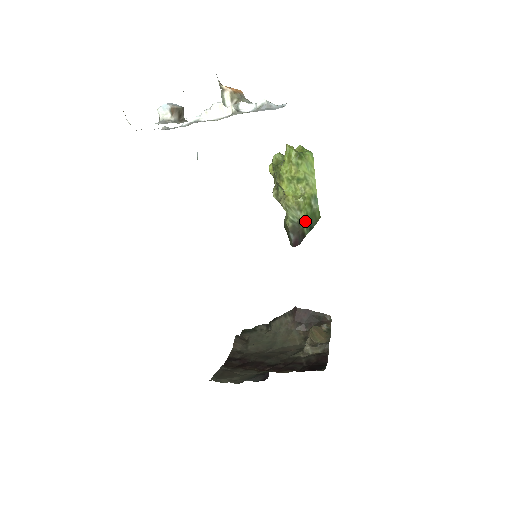
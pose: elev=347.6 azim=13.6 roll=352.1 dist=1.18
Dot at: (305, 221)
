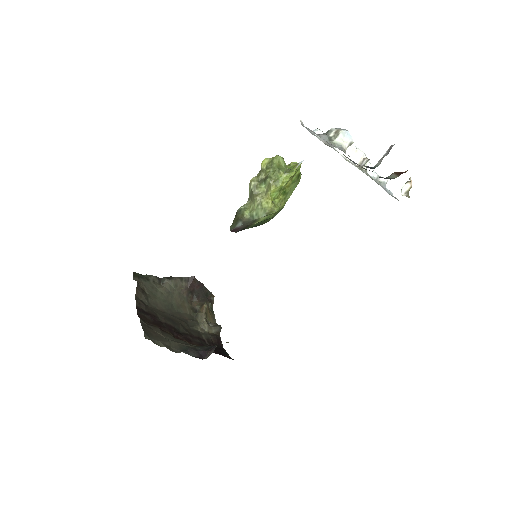
Dot at: (259, 222)
